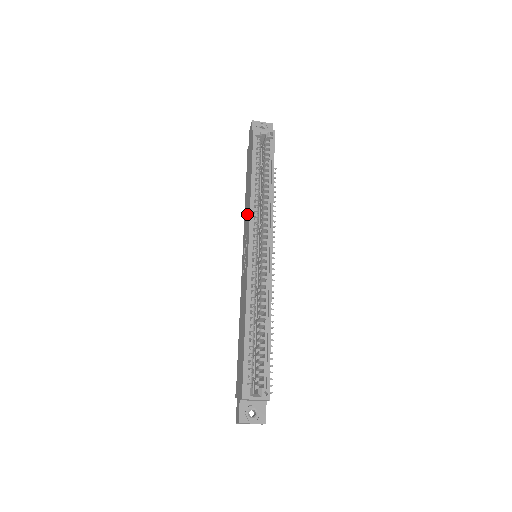
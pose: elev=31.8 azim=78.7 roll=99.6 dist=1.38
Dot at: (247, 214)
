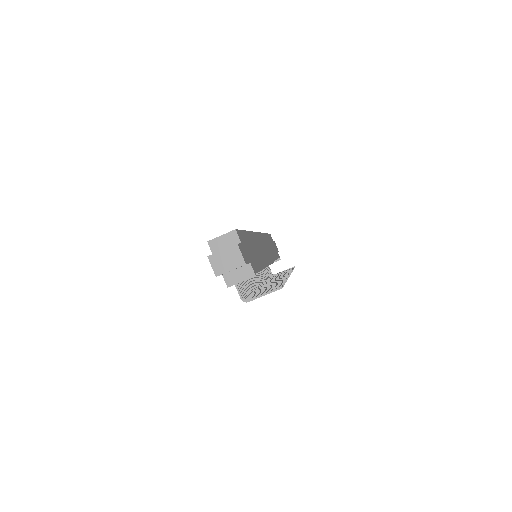
Dot at: occluded
